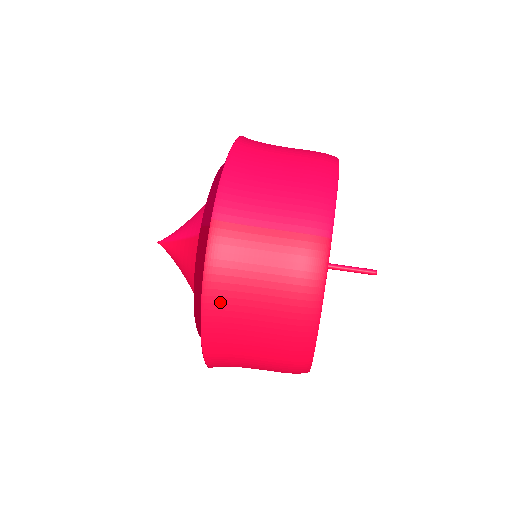
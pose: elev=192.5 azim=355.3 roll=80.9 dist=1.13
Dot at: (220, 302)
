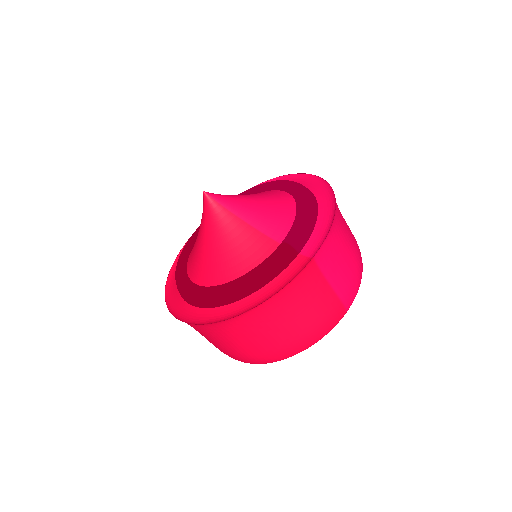
Dot at: (270, 309)
